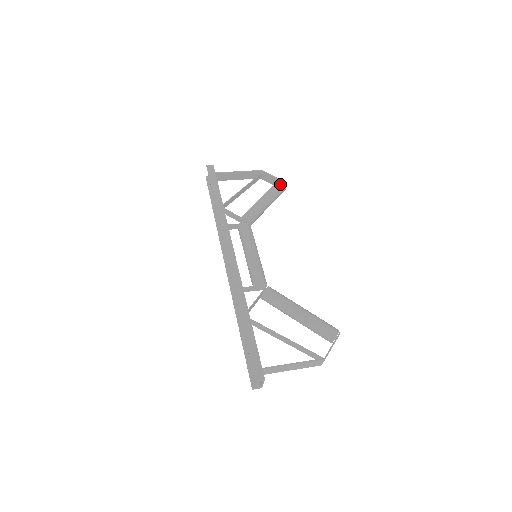
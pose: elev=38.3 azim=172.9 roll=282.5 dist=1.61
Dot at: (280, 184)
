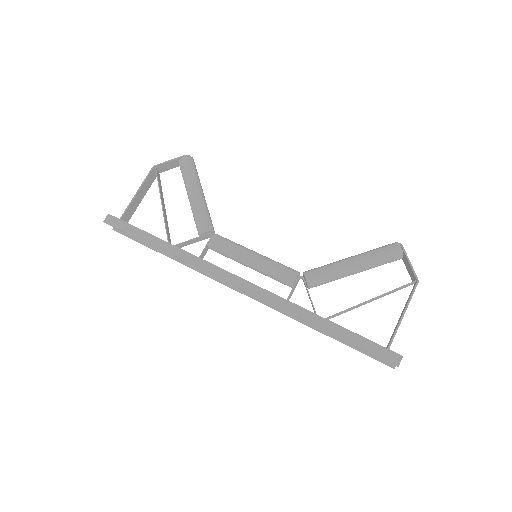
Dot at: (186, 162)
